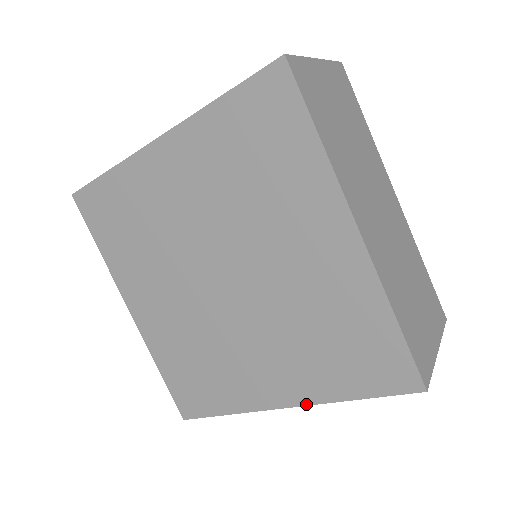
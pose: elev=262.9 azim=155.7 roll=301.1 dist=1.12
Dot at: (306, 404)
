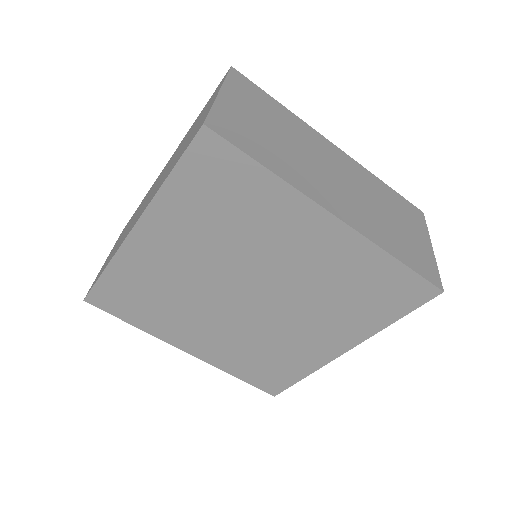
Dot at: (361, 342)
